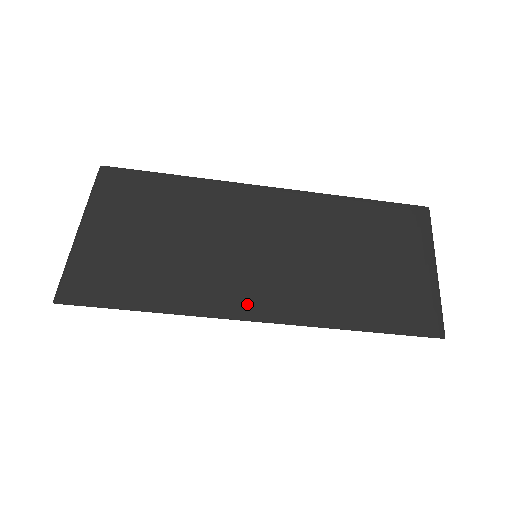
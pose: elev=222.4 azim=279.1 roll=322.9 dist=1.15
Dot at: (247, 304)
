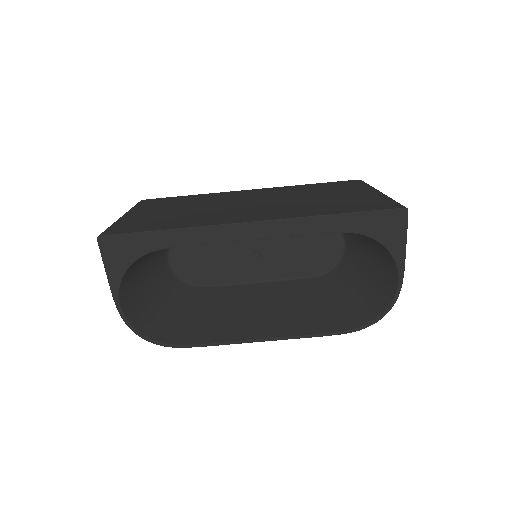
Dot at: (240, 218)
